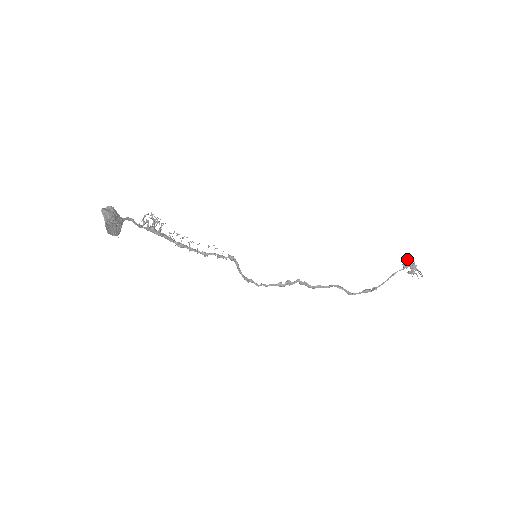
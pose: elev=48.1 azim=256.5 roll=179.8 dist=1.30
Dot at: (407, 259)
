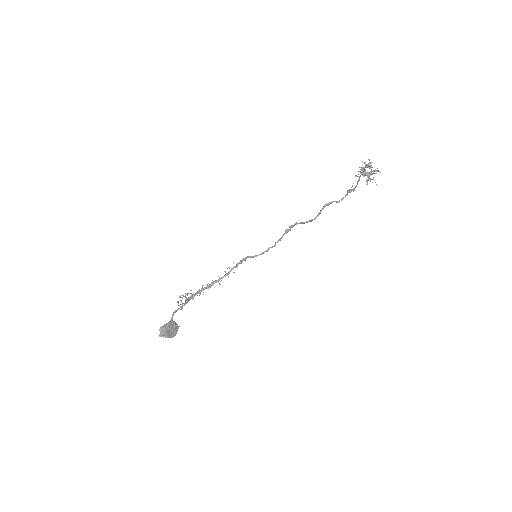
Dot at: occluded
